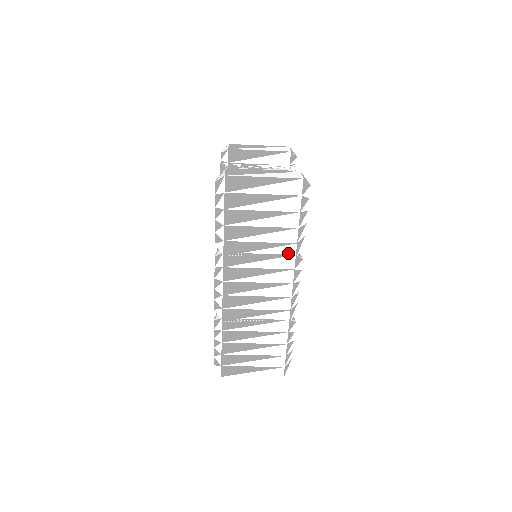
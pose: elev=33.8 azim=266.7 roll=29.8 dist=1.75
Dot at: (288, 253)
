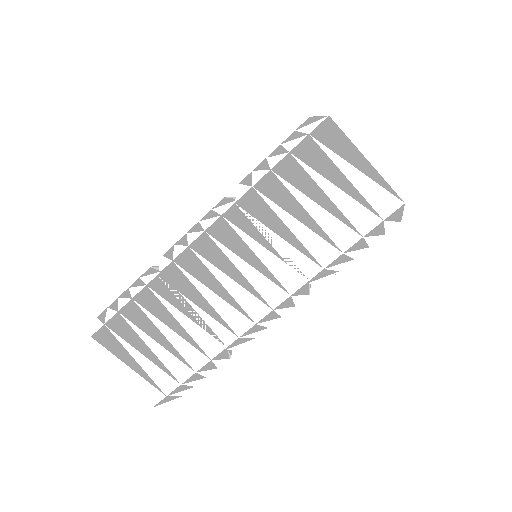
Dot at: (303, 270)
